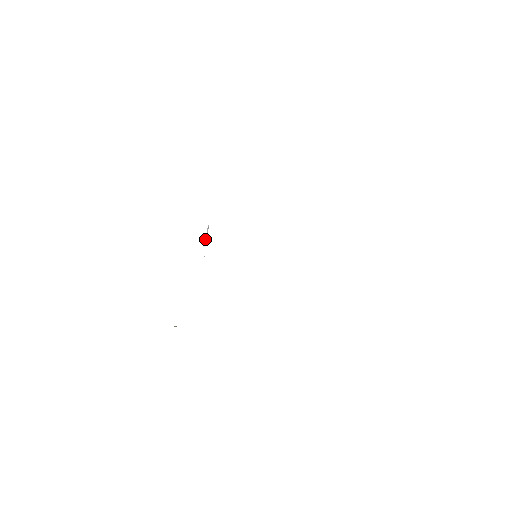
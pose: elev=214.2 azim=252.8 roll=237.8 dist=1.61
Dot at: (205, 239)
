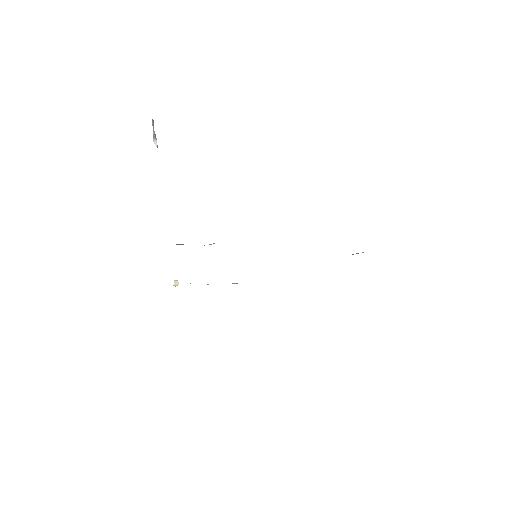
Dot at: (153, 133)
